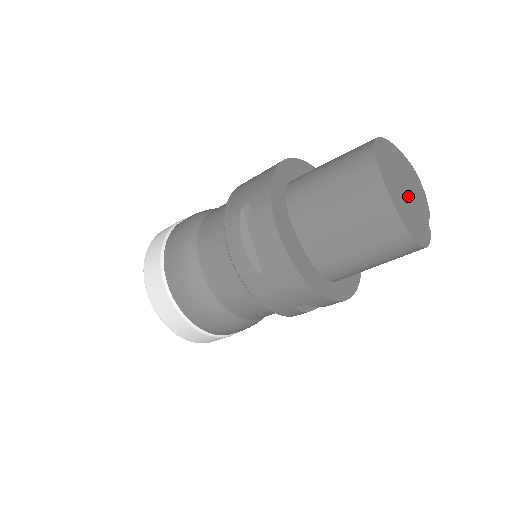
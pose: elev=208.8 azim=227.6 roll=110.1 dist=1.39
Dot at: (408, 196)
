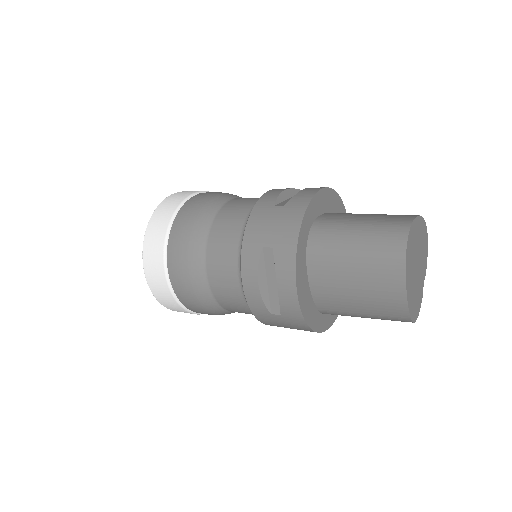
Dot at: (417, 272)
